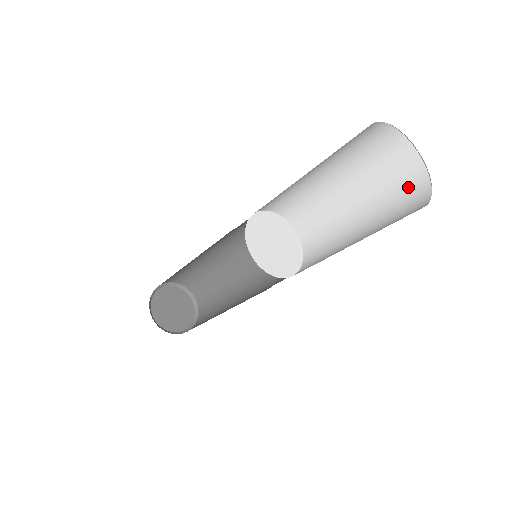
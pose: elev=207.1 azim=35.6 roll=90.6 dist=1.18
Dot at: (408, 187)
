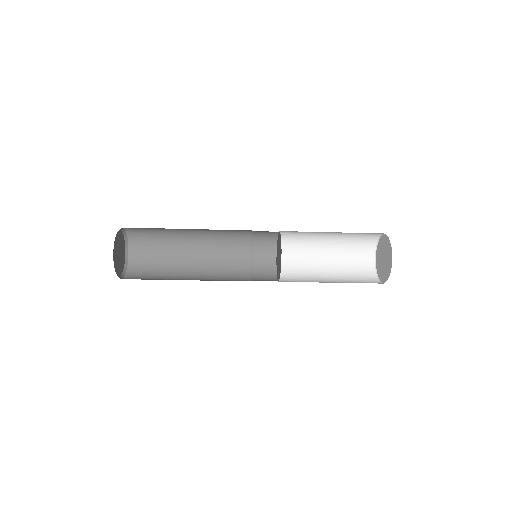
Dot at: (366, 281)
